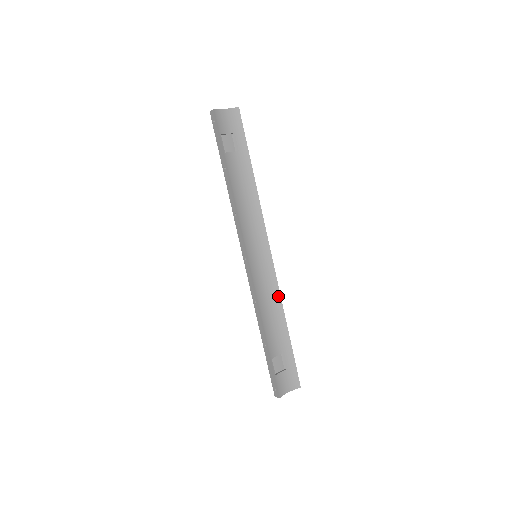
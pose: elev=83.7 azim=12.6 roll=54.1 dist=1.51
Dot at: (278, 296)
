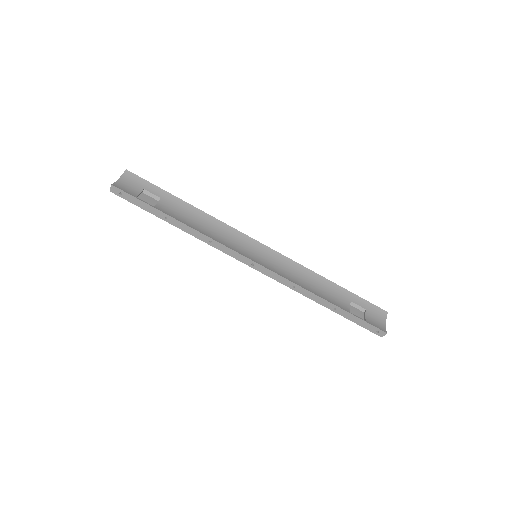
Dot at: (301, 268)
